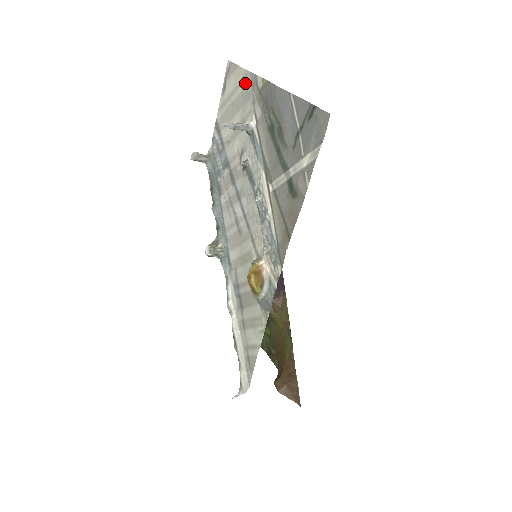
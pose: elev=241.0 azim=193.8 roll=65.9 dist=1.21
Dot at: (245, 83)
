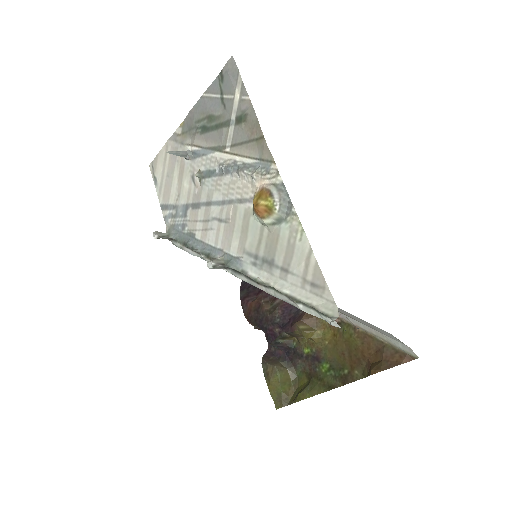
Dot at: (169, 149)
